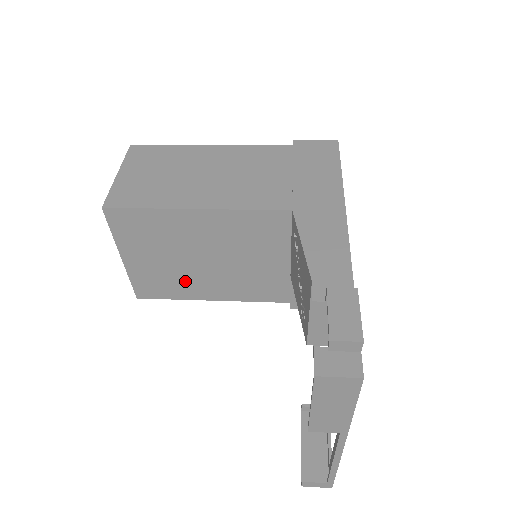
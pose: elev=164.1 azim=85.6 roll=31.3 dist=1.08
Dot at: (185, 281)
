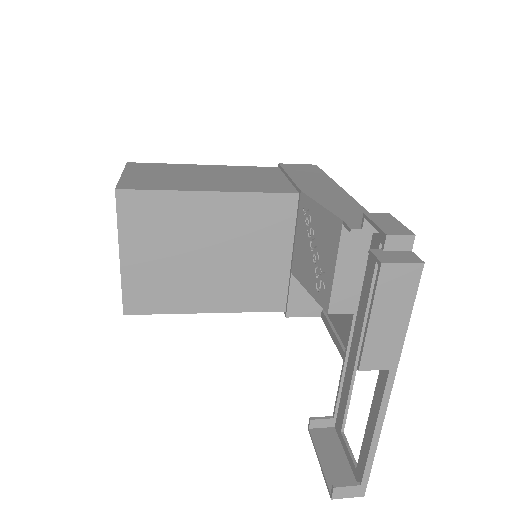
Dot at: (182, 286)
